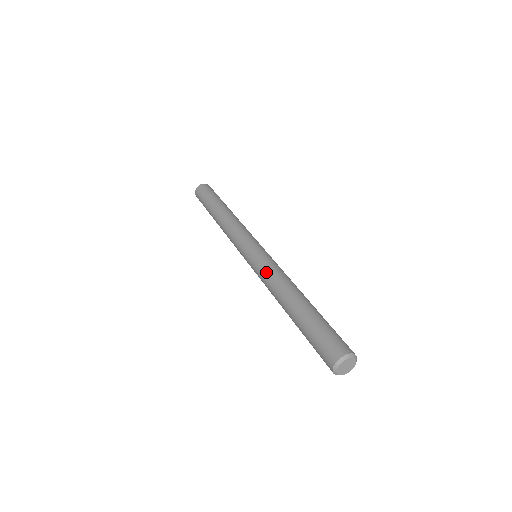
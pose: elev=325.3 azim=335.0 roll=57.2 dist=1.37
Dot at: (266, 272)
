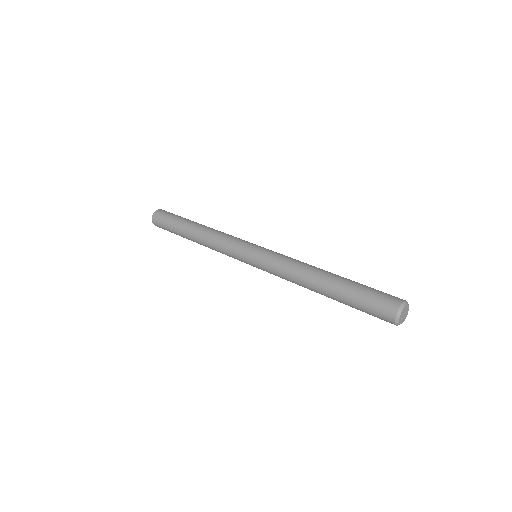
Dot at: (282, 261)
